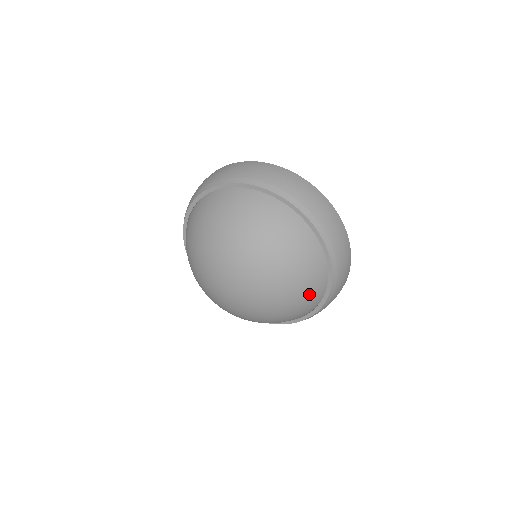
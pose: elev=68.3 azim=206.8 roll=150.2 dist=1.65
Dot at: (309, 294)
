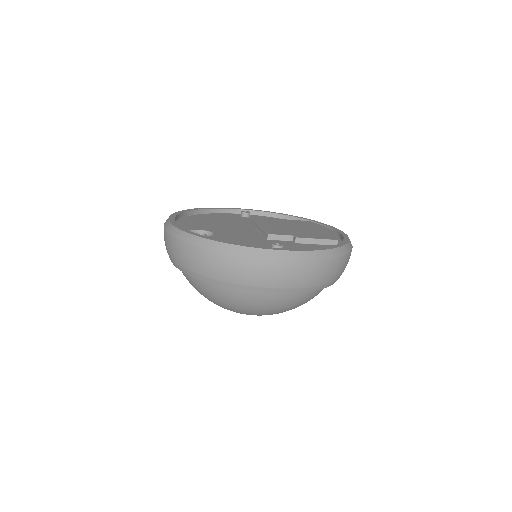
Dot at: (307, 300)
